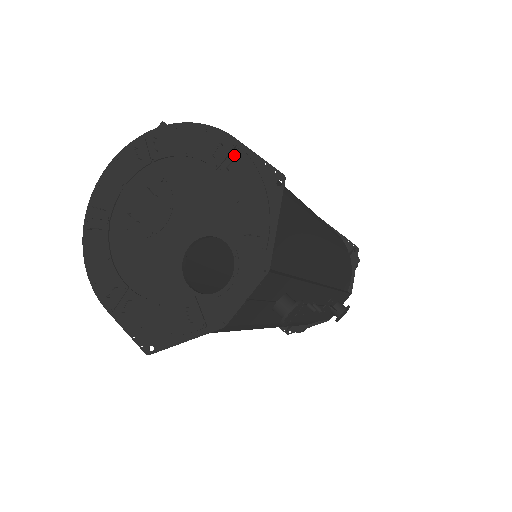
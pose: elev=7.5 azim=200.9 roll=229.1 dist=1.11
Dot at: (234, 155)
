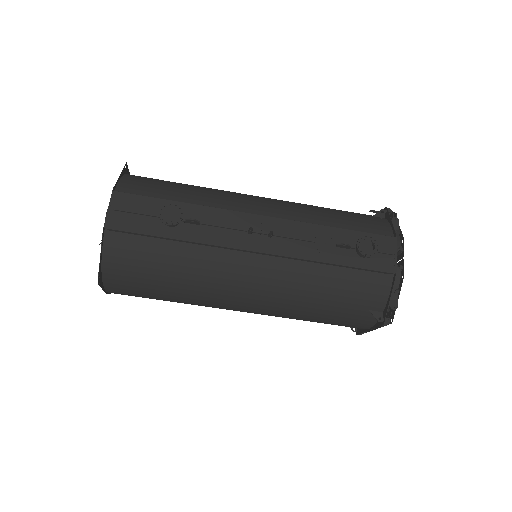
Dot at: occluded
